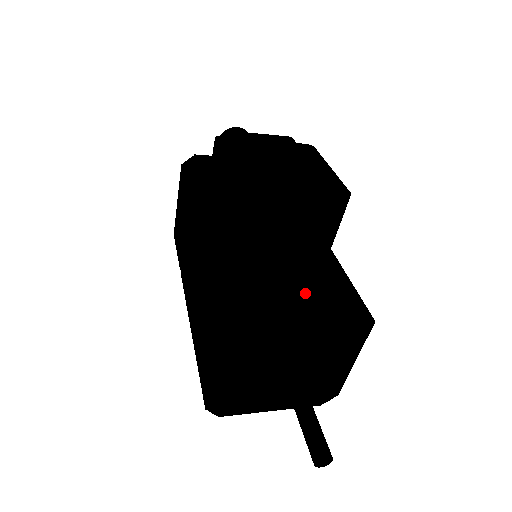
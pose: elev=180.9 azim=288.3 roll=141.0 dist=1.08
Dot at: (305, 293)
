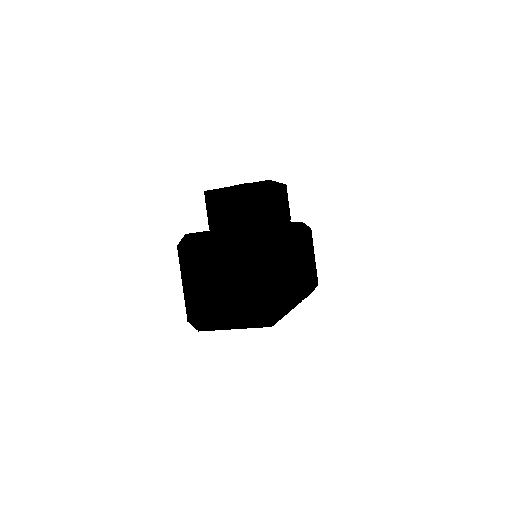
Dot at: occluded
